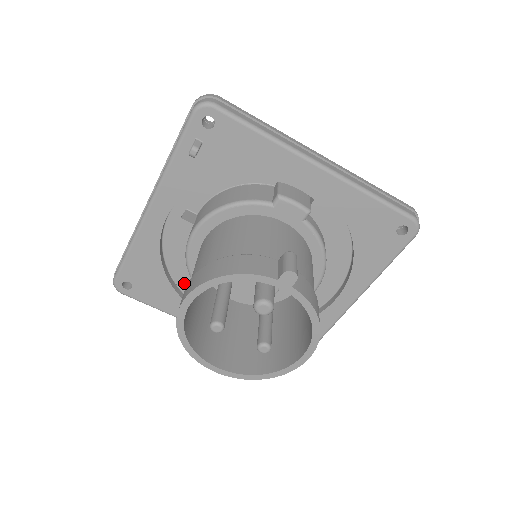
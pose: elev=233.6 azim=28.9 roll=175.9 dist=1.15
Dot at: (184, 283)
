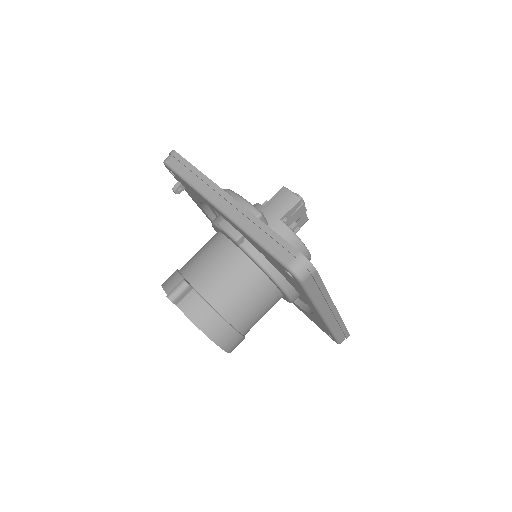
Dot at: occluded
